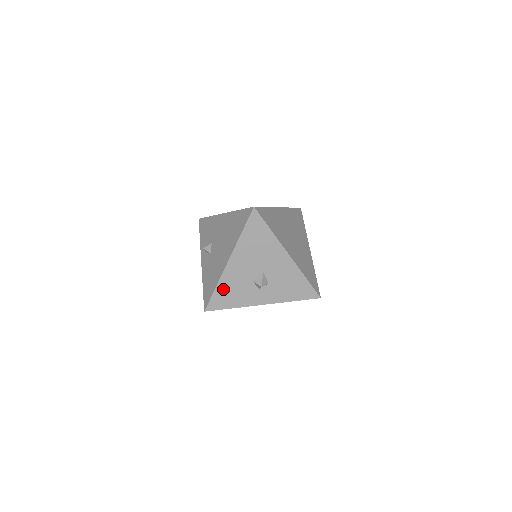
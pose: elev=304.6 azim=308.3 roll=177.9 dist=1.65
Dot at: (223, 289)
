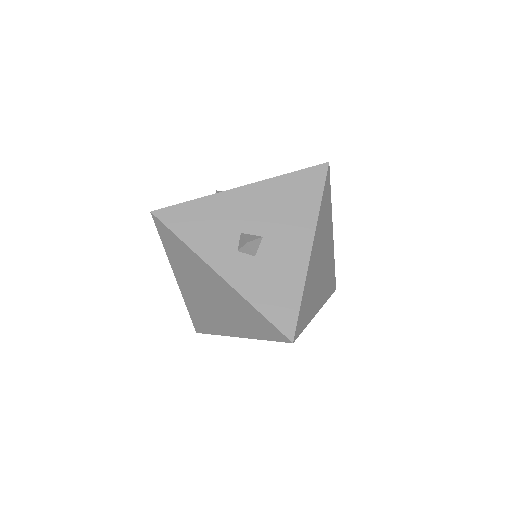
Dot at: (201, 209)
